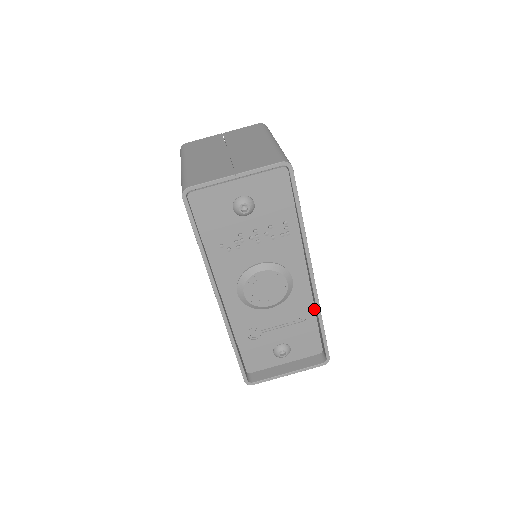
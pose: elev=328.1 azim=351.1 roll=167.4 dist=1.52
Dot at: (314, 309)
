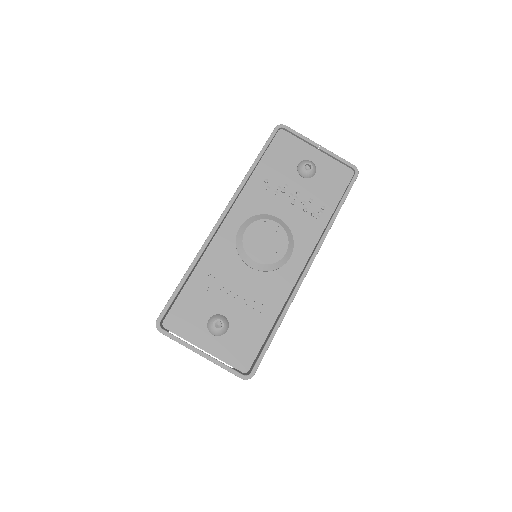
Dot at: (280, 310)
